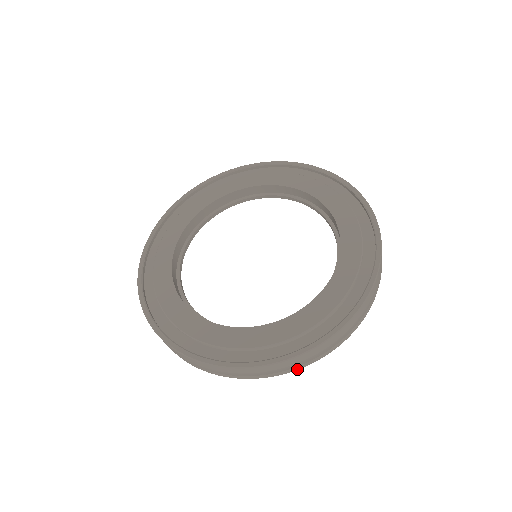
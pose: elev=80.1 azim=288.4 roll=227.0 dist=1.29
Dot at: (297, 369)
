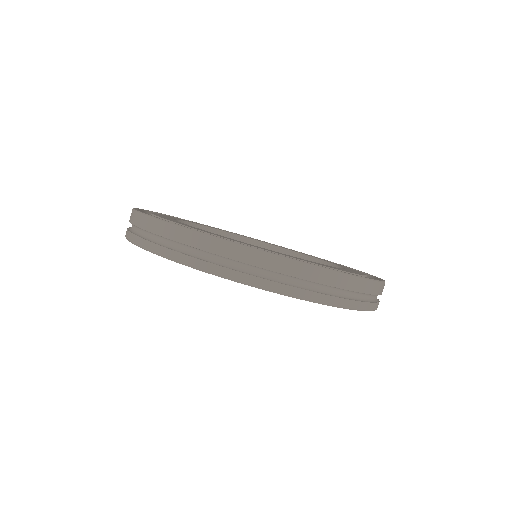
Dot at: (232, 278)
